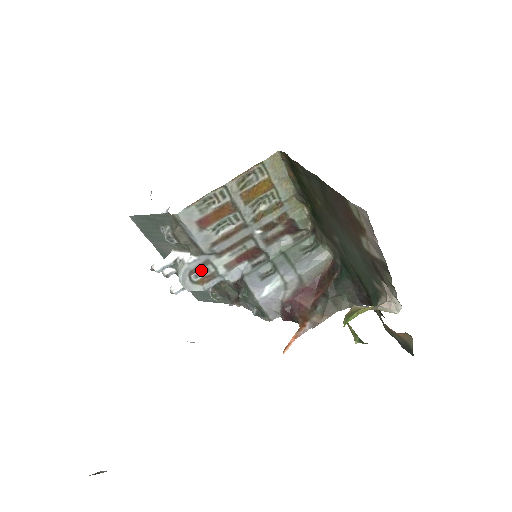
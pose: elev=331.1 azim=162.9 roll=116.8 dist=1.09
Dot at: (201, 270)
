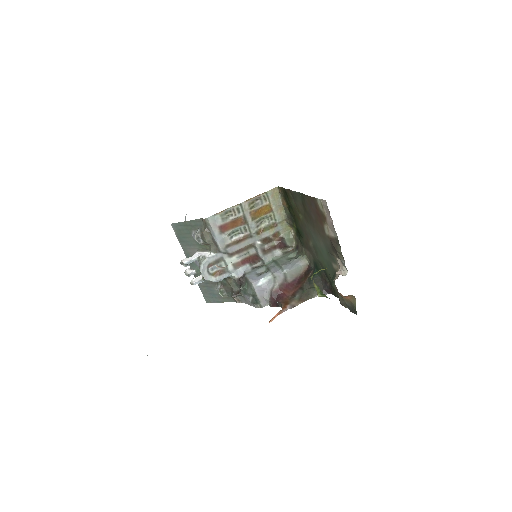
Dot at: occluded
